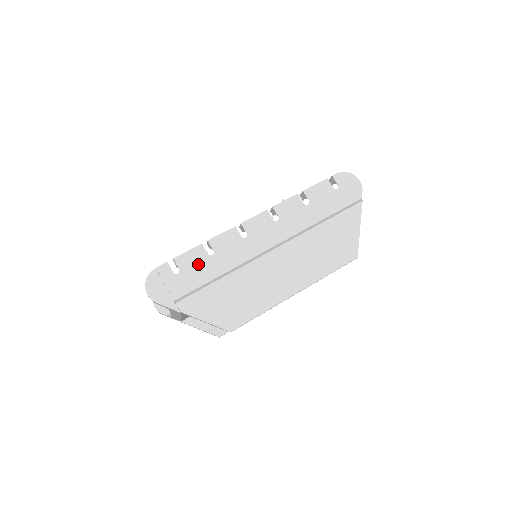
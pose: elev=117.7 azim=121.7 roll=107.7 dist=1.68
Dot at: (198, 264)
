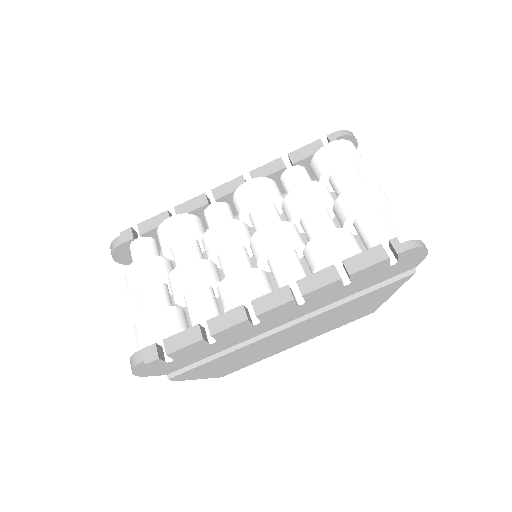
Dot at: (196, 352)
